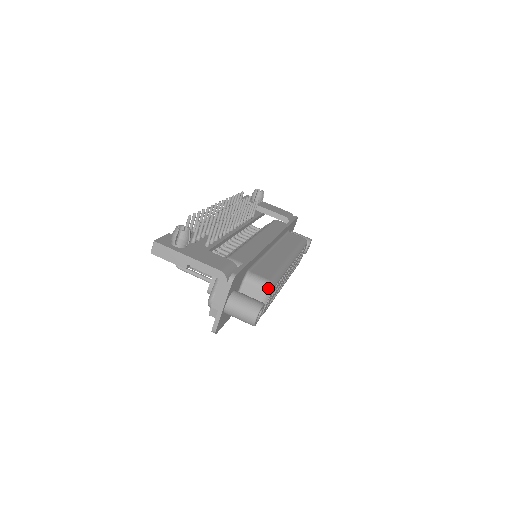
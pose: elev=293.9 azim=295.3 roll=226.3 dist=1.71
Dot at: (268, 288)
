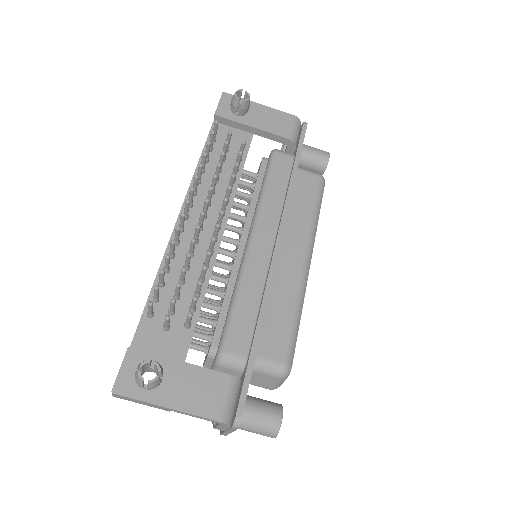
Dot at: (284, 376)
